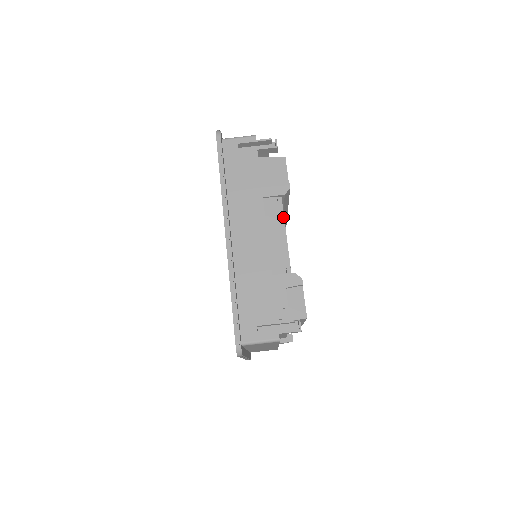
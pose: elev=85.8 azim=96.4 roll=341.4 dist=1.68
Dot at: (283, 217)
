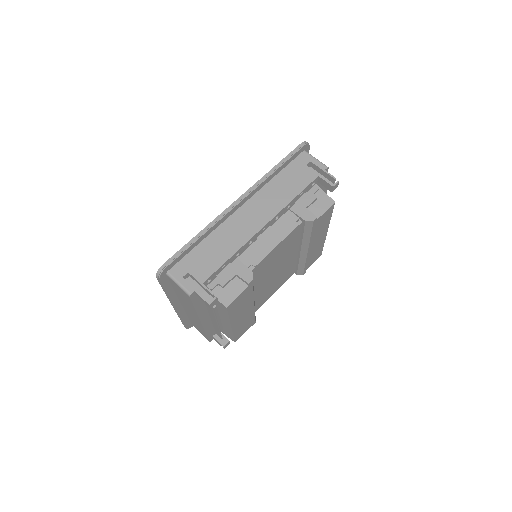
Dot at: (288, 234)
